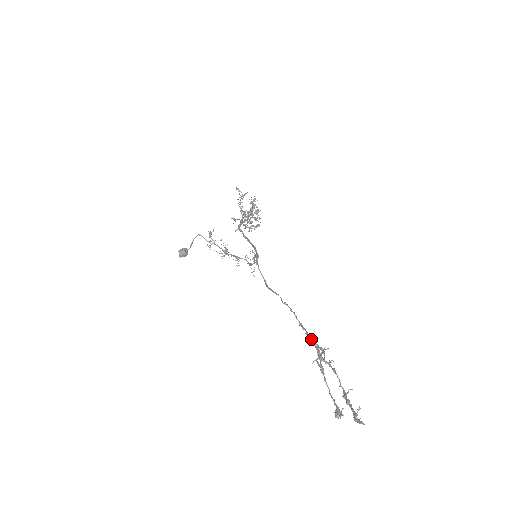
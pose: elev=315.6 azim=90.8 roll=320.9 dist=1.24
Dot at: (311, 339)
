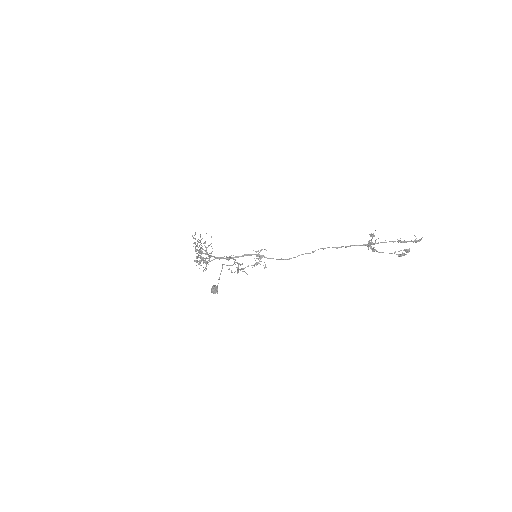
Dot at: (353, 245)
